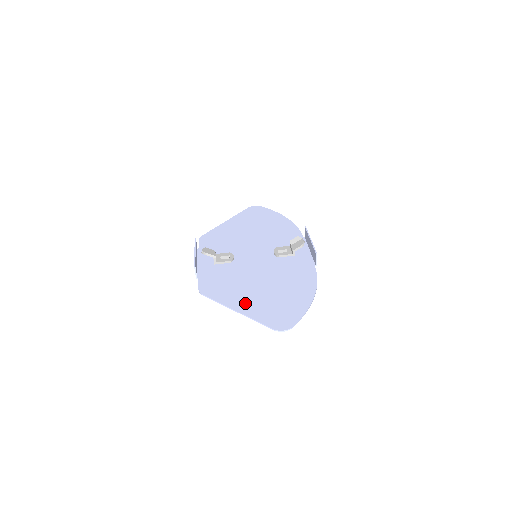
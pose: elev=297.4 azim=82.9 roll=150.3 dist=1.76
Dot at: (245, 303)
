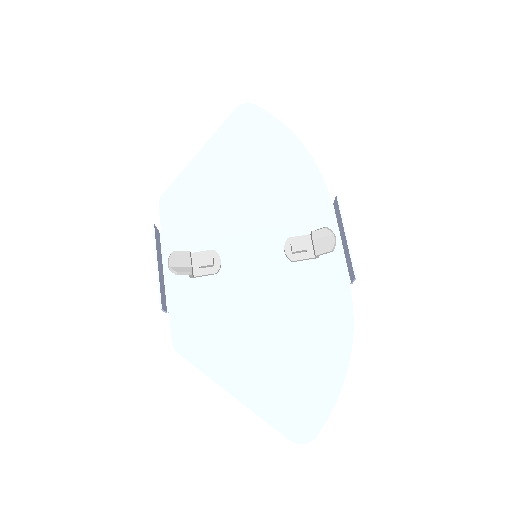
Dot at: (245, 379)
